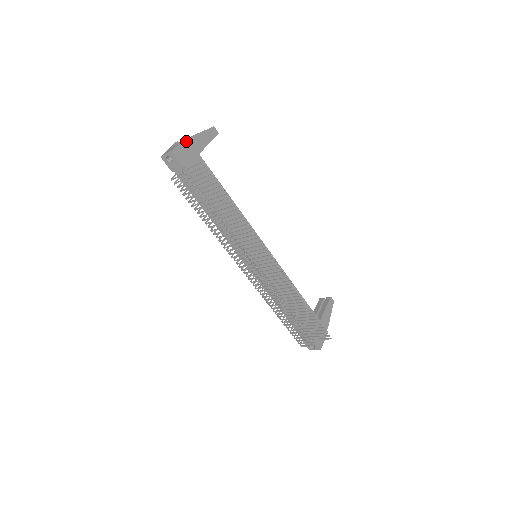
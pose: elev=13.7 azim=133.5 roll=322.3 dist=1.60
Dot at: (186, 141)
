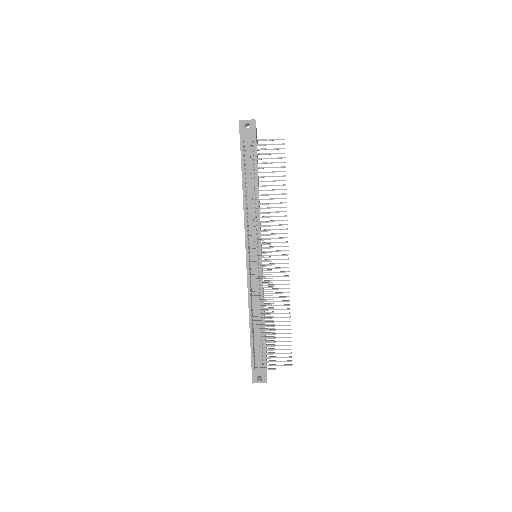
Dot at: occluded
